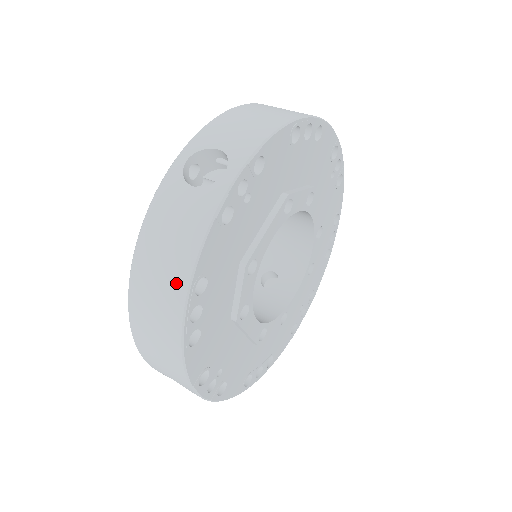
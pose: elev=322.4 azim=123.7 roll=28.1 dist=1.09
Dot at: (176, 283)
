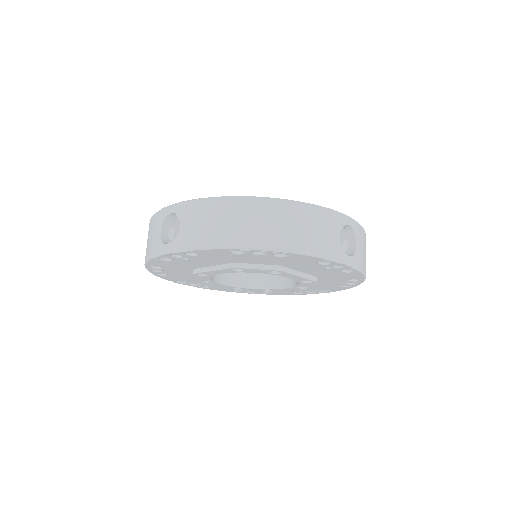
Dot at: occluded
